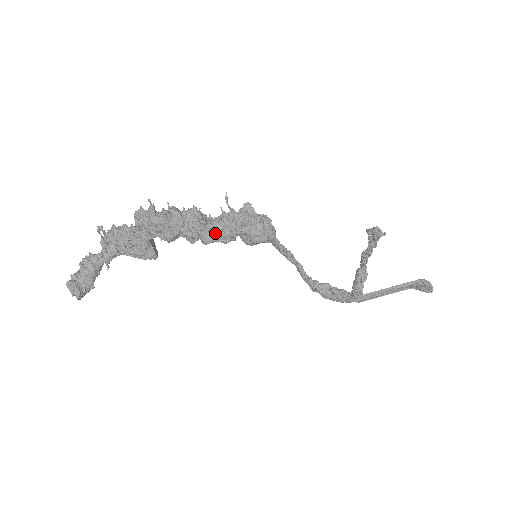
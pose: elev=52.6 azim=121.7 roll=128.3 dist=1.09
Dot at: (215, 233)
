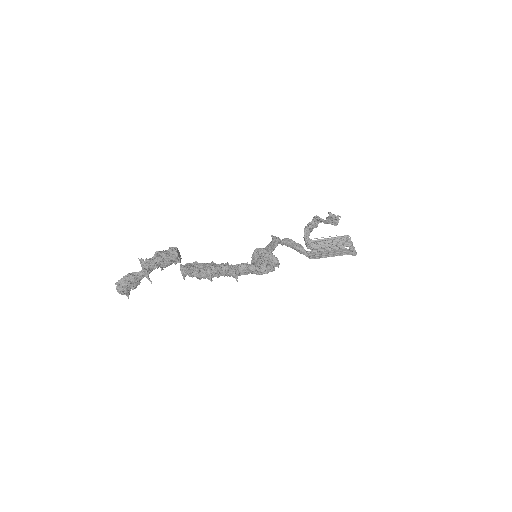
Dot at: occluded
